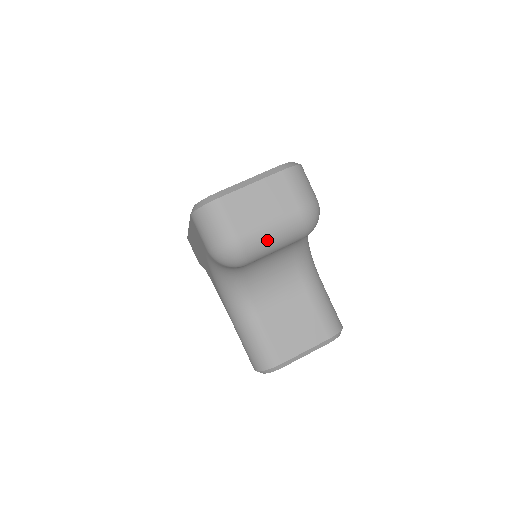
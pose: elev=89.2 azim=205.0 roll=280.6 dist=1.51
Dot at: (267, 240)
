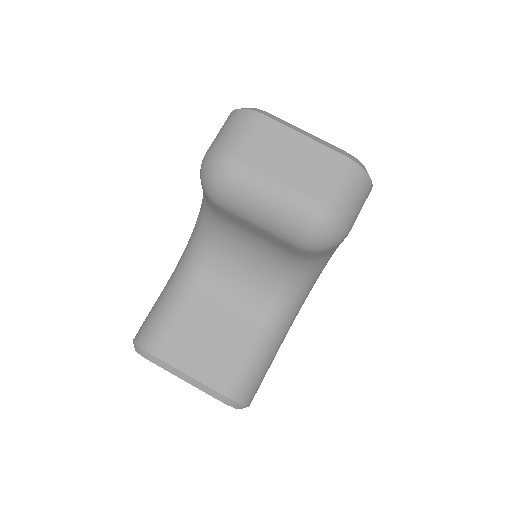
Dot at: (258, 196)
